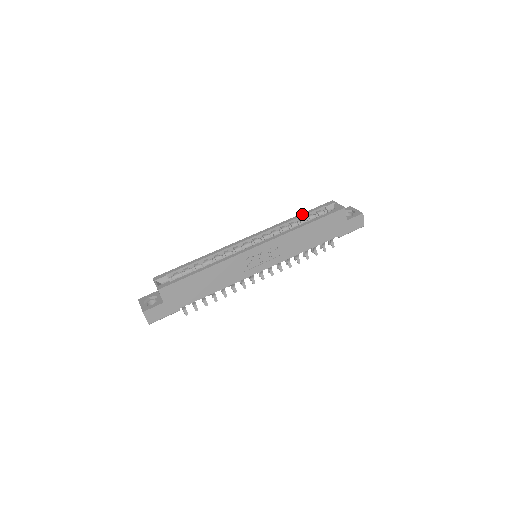
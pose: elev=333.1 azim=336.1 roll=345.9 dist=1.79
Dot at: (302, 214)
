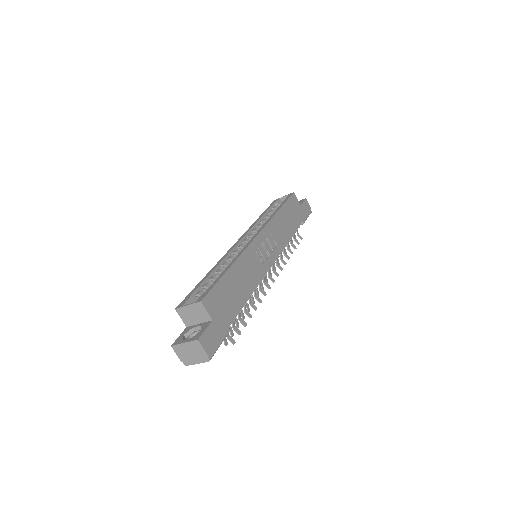
Dot at: (263, 213)
